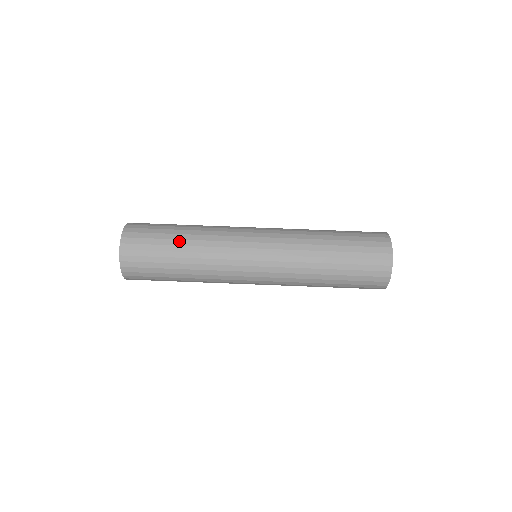
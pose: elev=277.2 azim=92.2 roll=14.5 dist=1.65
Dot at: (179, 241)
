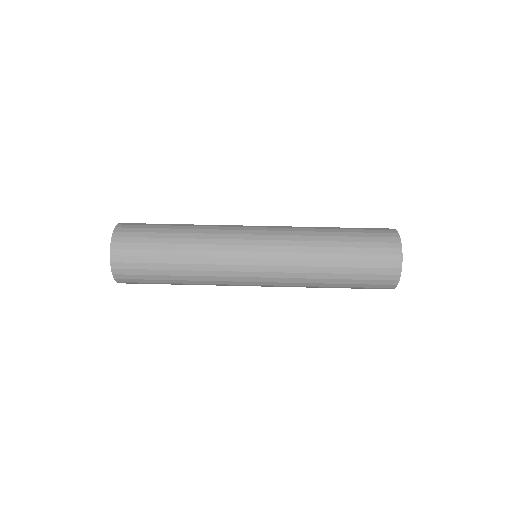
Dot at: (175, 230)
